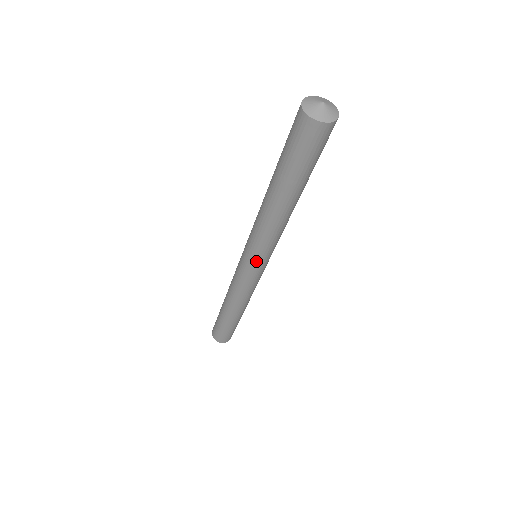
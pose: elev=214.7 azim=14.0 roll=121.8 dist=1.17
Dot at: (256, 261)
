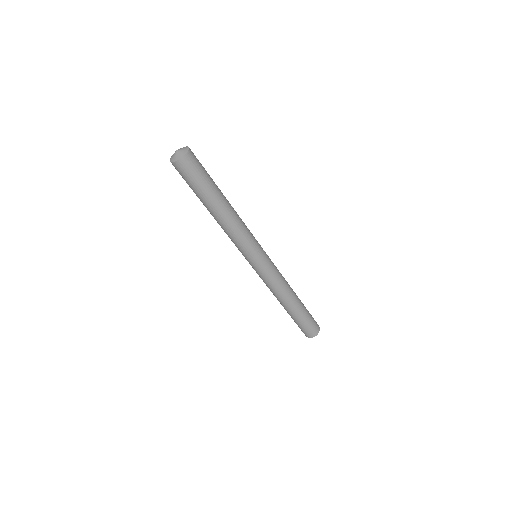
Dot at: (254, 257)
